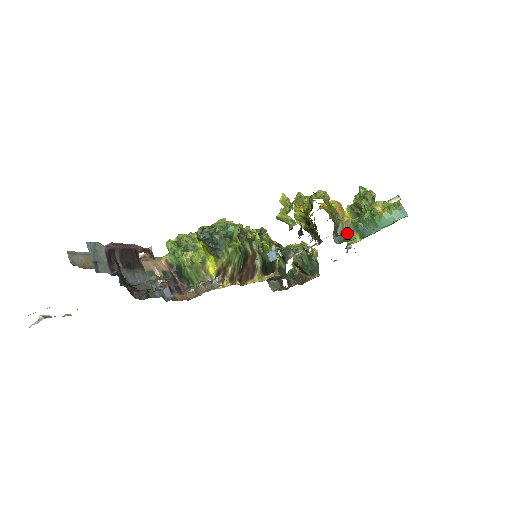
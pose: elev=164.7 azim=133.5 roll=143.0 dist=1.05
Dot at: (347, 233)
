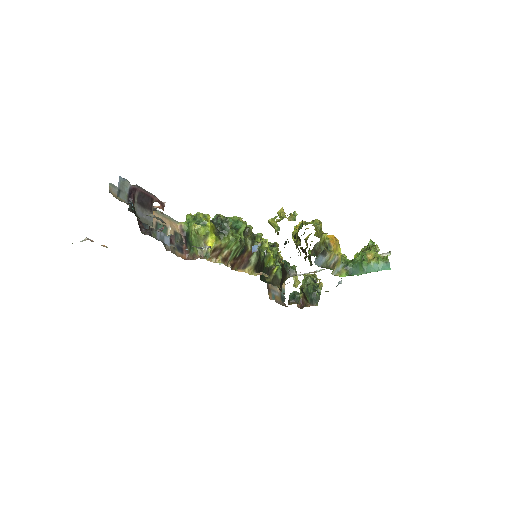
Dot at: (333, 264)
